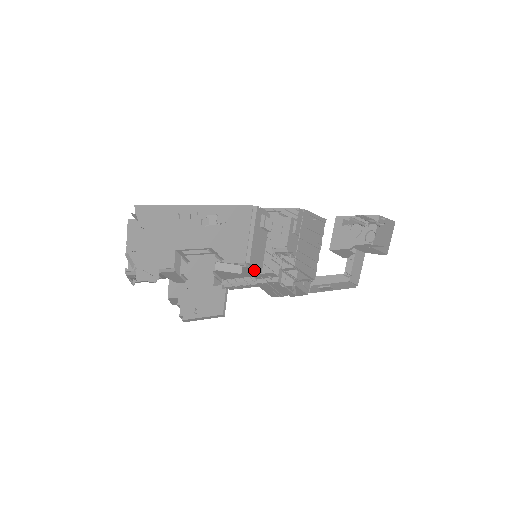
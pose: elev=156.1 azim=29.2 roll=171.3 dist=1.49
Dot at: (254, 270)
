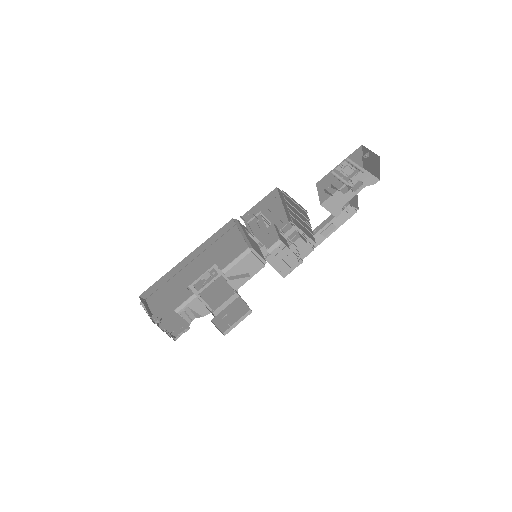
Dot at: (259, 260)
